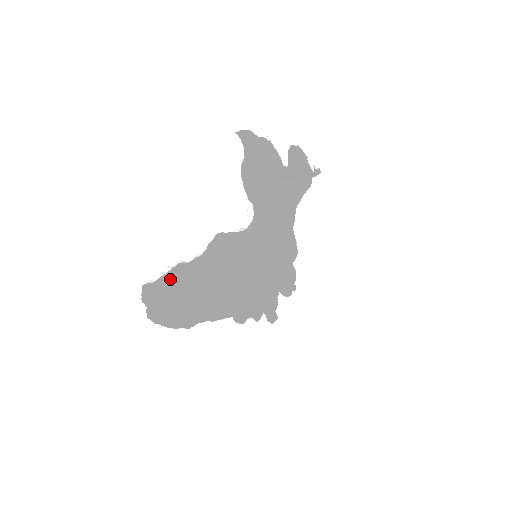
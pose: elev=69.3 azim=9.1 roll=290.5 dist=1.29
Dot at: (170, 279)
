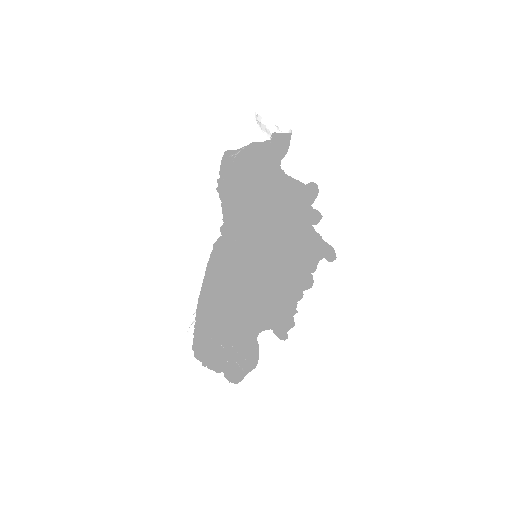
Dot at: (233, 182)
